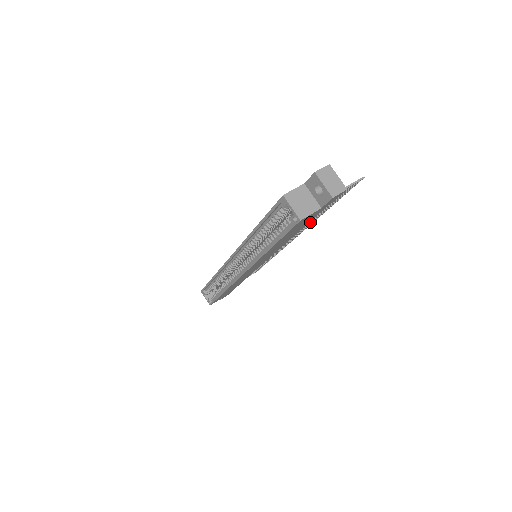
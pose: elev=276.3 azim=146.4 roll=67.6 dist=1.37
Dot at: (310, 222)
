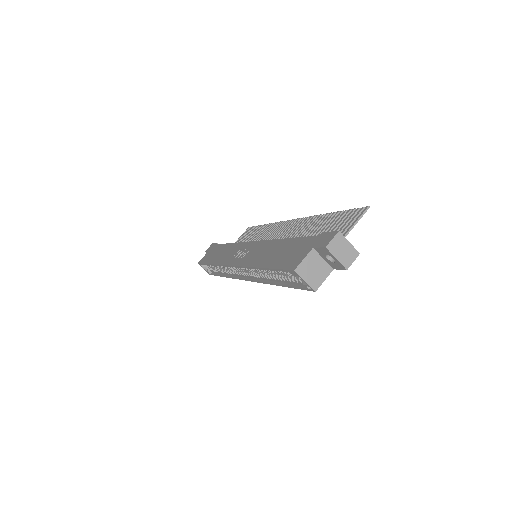
Dot at: (309, 226)
